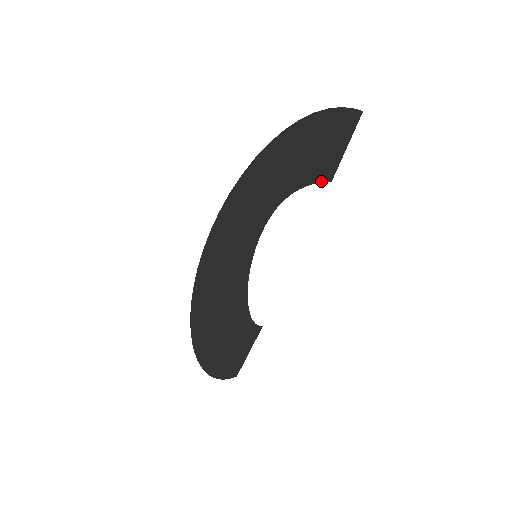
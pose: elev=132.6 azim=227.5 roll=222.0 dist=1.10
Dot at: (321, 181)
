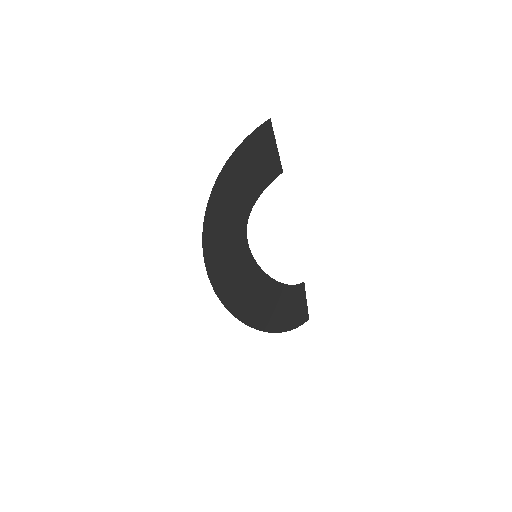
Dot at: (272, 180)
